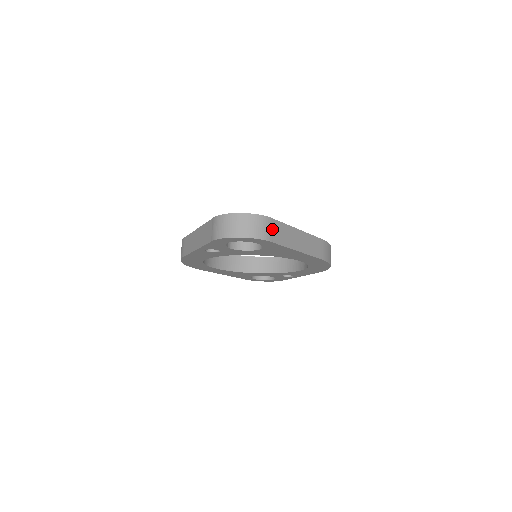
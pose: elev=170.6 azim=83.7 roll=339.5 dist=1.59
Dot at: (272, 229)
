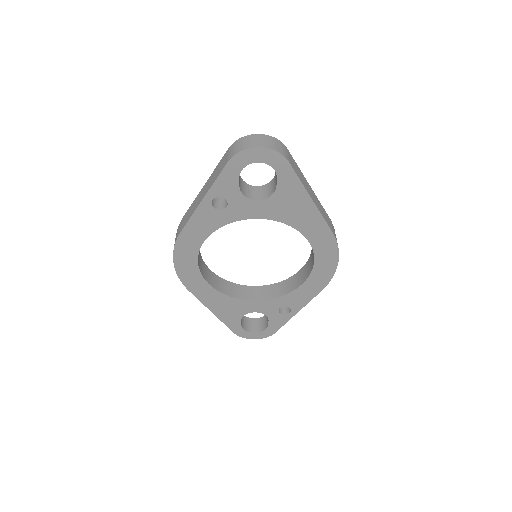
Dot at: (289, 156)
